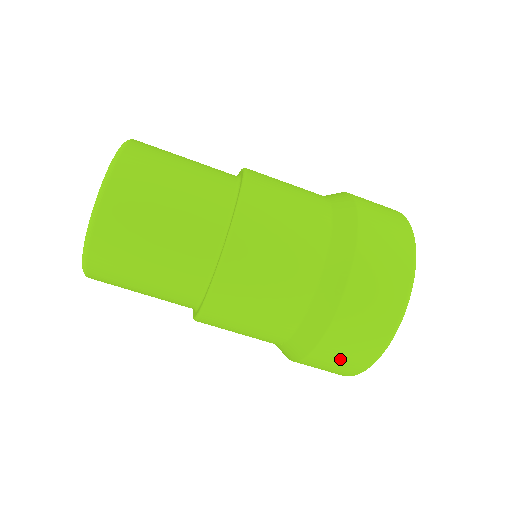
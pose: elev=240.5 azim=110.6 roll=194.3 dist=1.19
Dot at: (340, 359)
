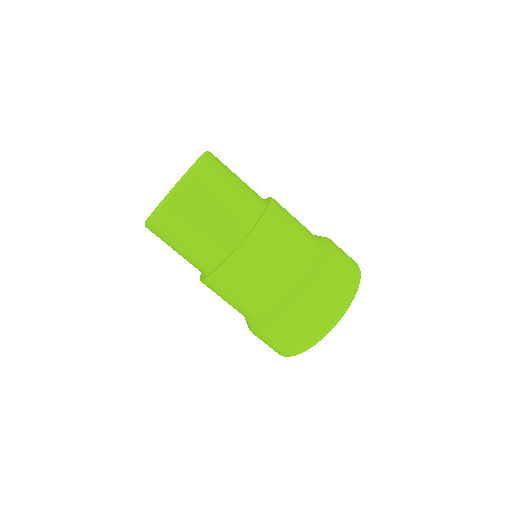
Dot at: (274, 344)
